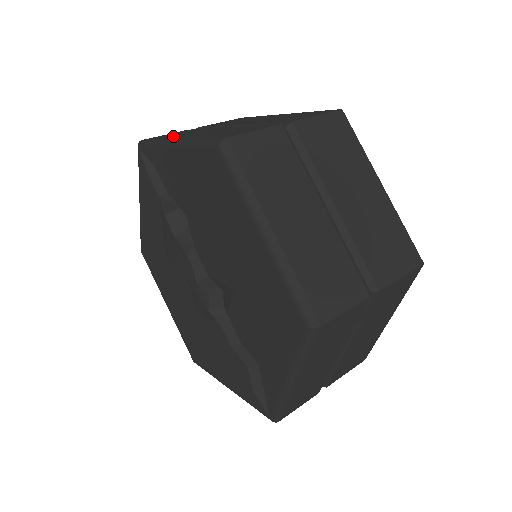
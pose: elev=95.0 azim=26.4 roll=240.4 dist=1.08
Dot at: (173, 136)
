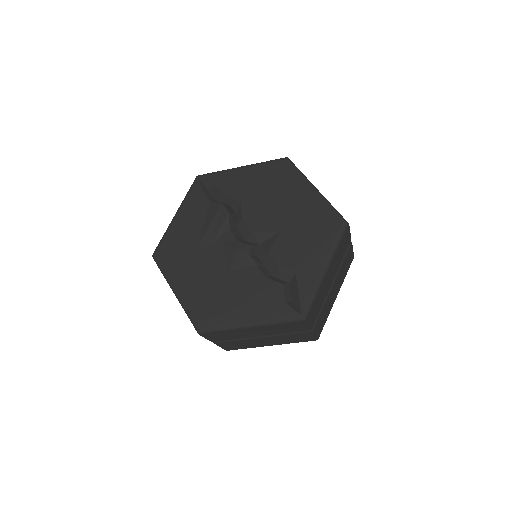
Dot at: occluded
